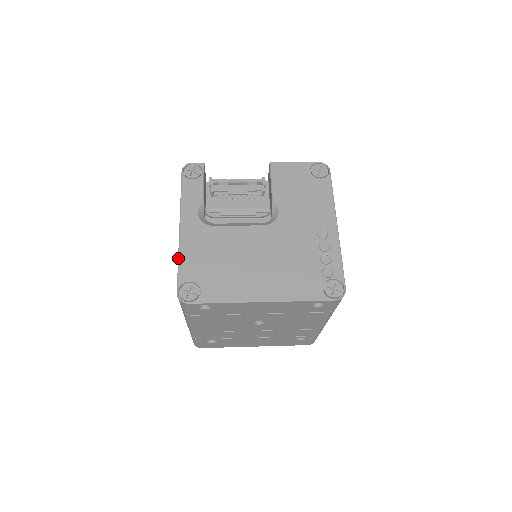
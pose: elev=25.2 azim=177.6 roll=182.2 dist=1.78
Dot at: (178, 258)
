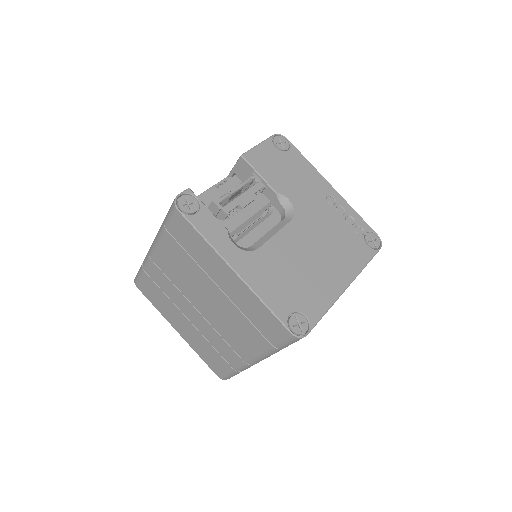
Dot at: (262, 301)
